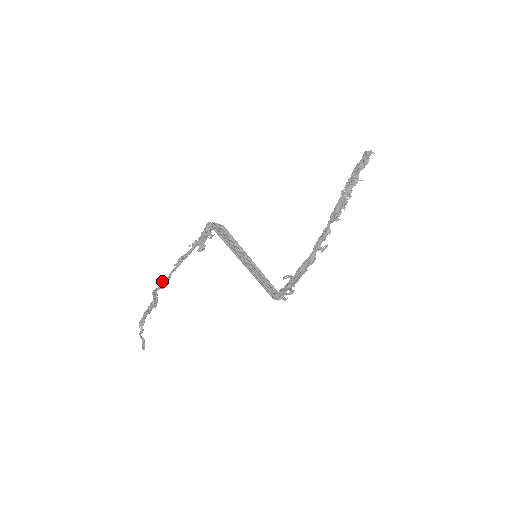
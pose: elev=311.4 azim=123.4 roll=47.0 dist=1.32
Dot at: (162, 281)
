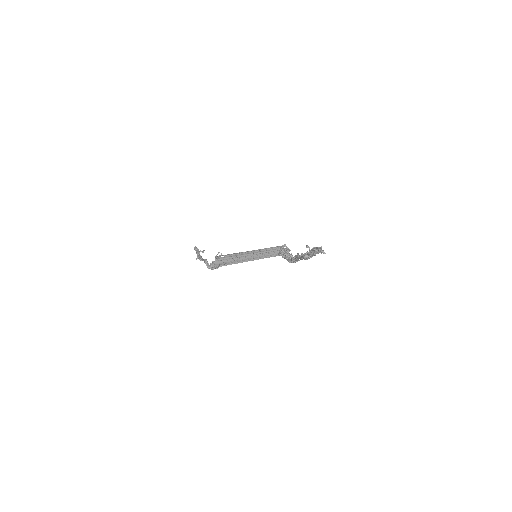
Dot at: (199, 259)
